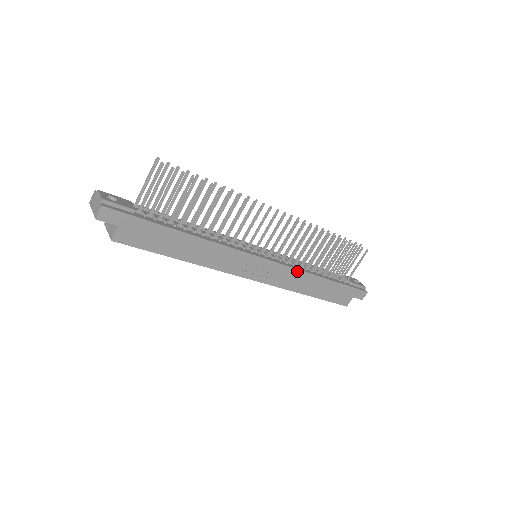
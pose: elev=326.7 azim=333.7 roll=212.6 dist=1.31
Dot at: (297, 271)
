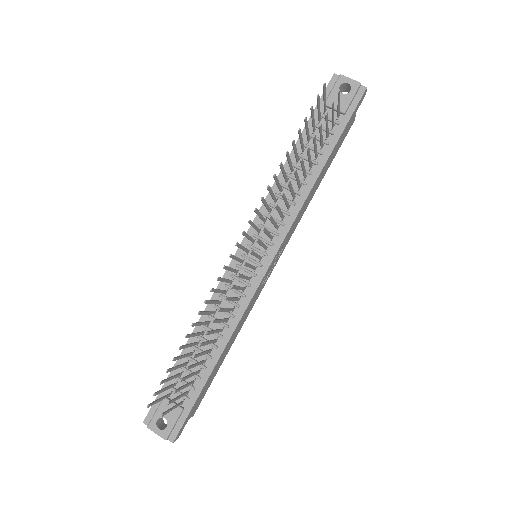
Dot at: (297, 215)
